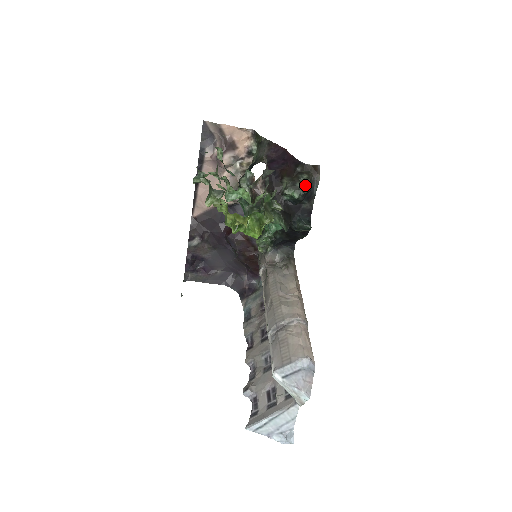
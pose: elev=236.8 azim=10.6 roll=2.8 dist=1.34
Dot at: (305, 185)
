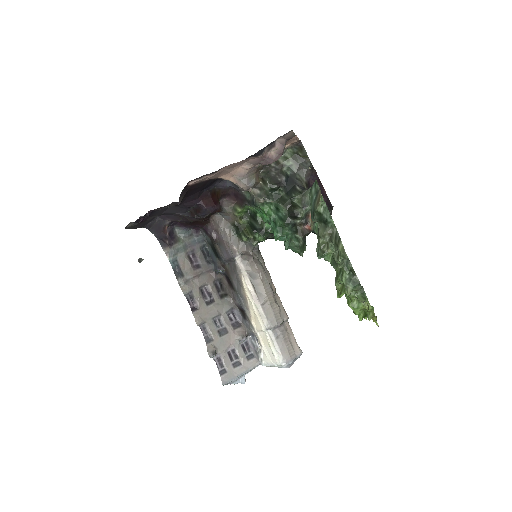
Dot at: occluded
